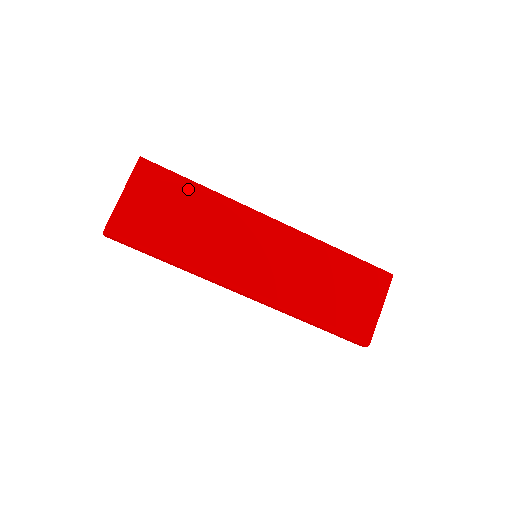
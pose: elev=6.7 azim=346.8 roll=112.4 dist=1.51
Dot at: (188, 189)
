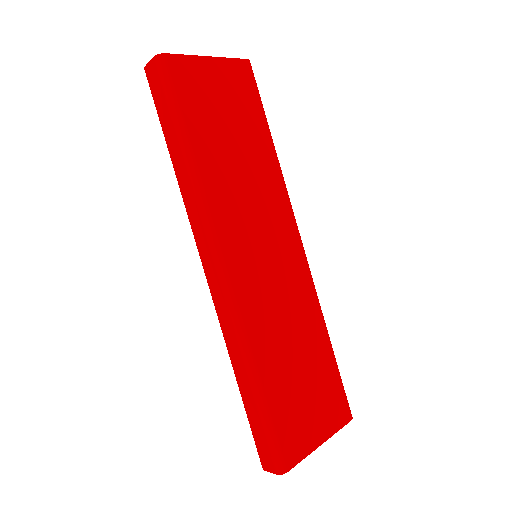
Dot at: (262, 129)
